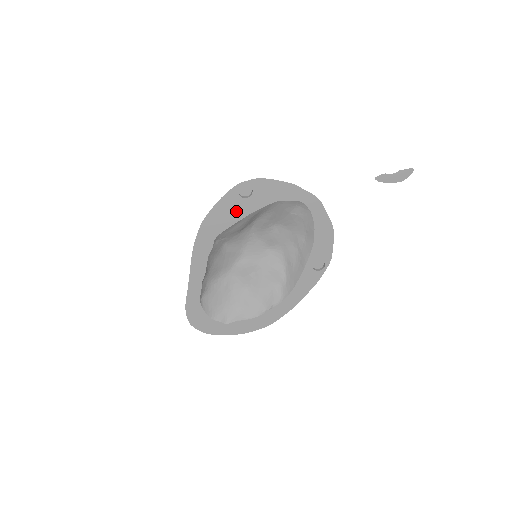
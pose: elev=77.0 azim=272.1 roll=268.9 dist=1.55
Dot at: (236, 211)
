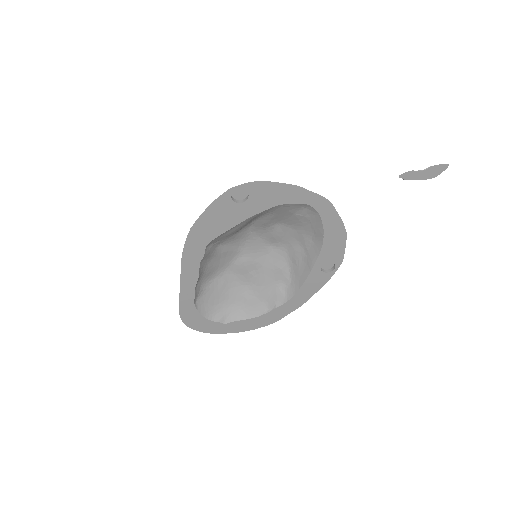
Dot at: (230, 217)
